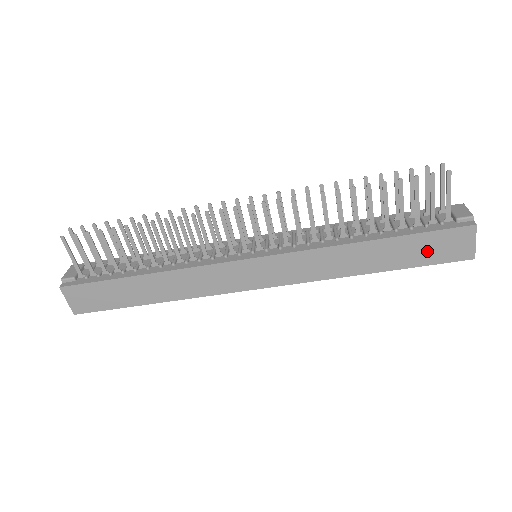
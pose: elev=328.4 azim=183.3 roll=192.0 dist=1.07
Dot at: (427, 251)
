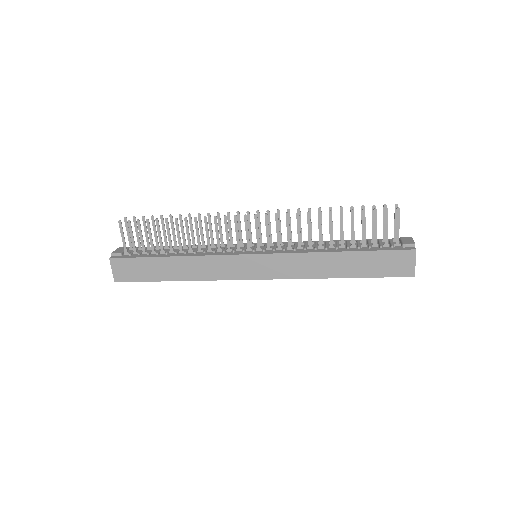
Dot at: (380, 266)
